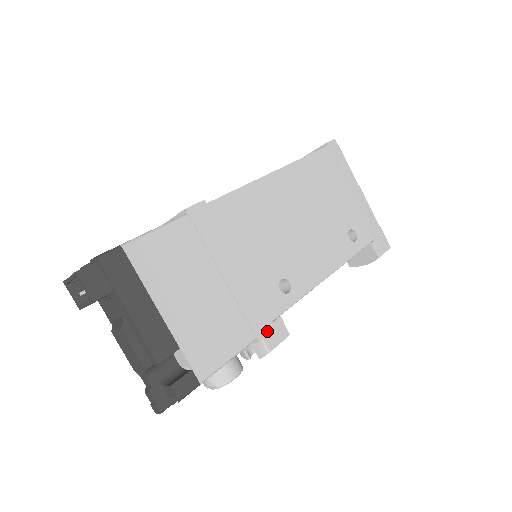
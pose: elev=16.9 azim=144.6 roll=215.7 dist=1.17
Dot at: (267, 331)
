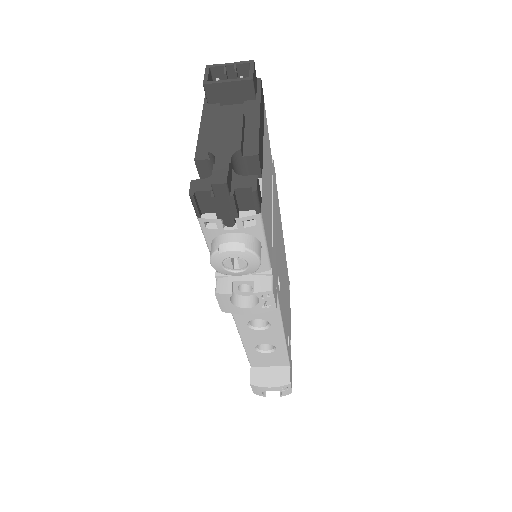
Dot at: (274, 279)
